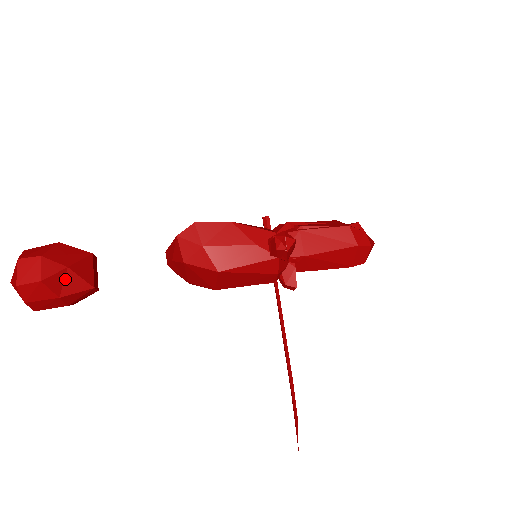
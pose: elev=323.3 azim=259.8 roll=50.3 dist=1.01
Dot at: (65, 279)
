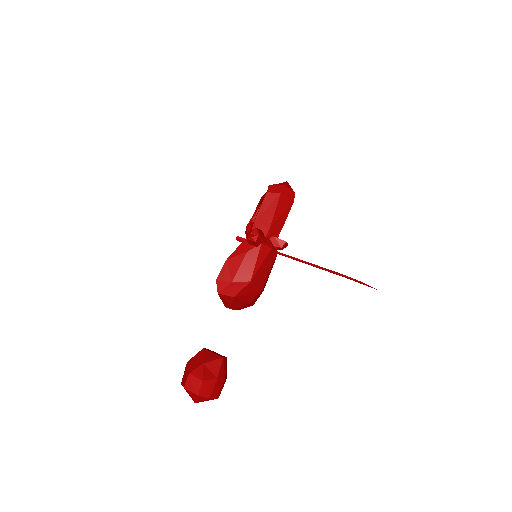
Dot at: (209, 369)
